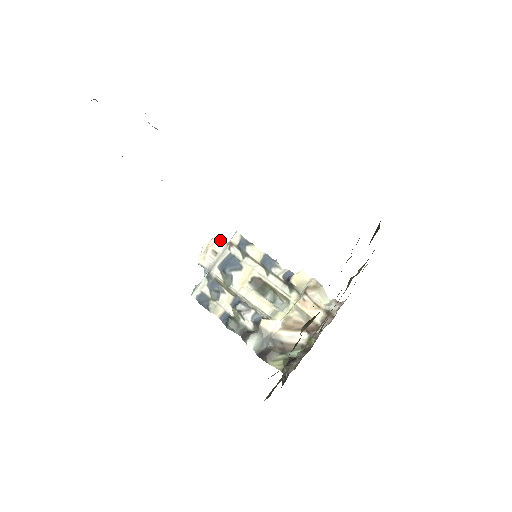
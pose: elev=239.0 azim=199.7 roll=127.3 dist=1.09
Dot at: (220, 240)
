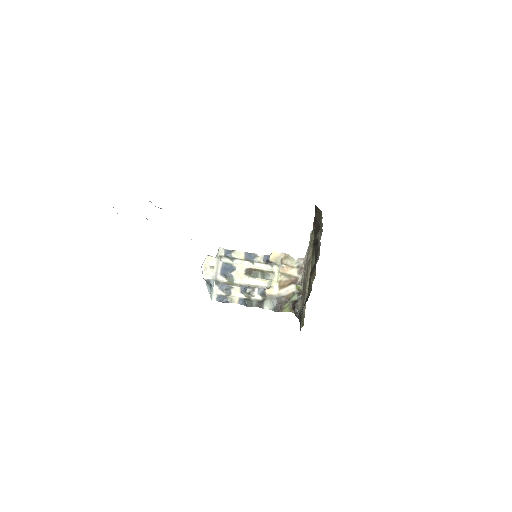
Dot at: (211, 258)
